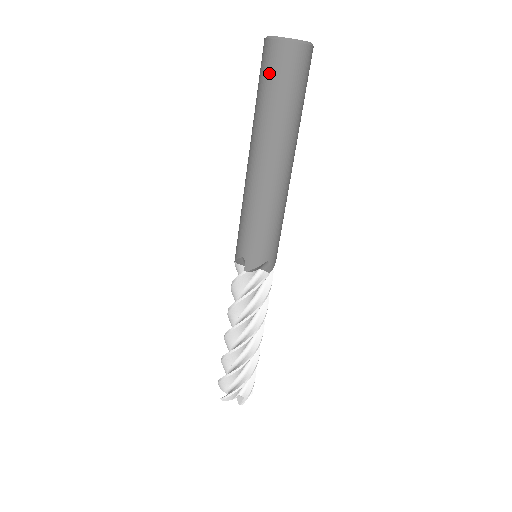
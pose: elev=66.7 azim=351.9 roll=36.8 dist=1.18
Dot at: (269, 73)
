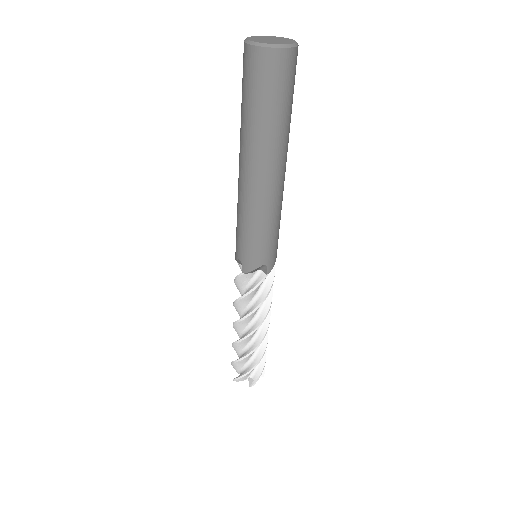
Dot at: (248, 81)
